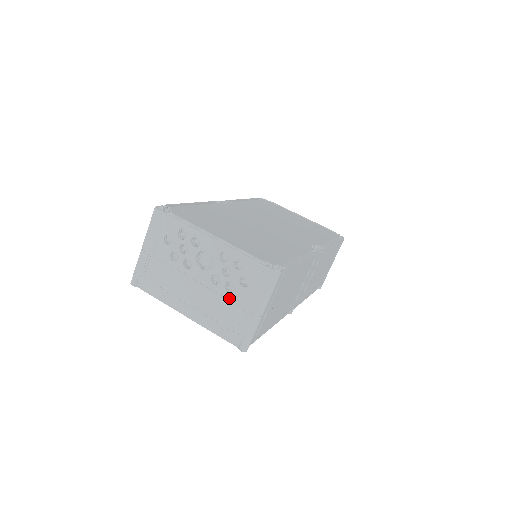
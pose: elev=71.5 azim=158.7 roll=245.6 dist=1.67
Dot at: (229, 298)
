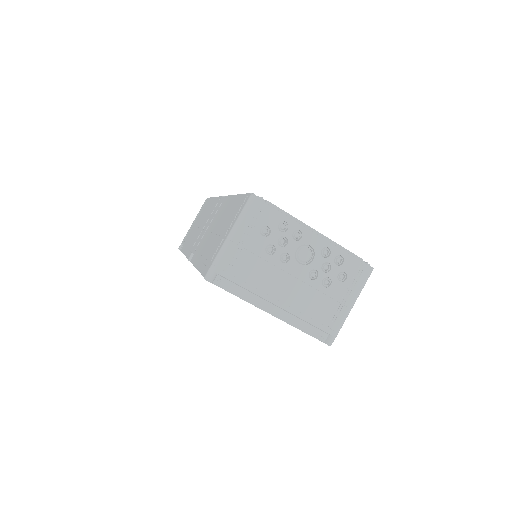
Dot at: (325, 293)
